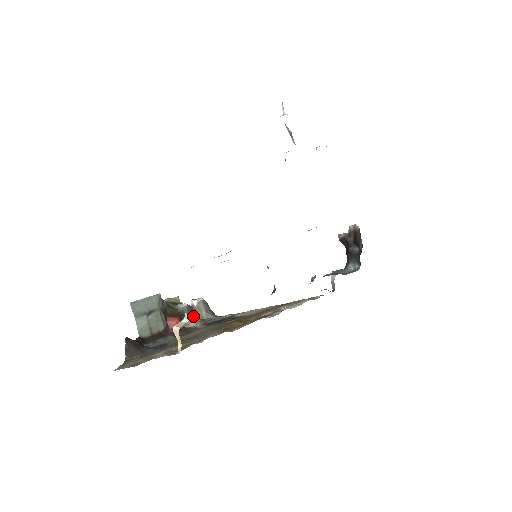
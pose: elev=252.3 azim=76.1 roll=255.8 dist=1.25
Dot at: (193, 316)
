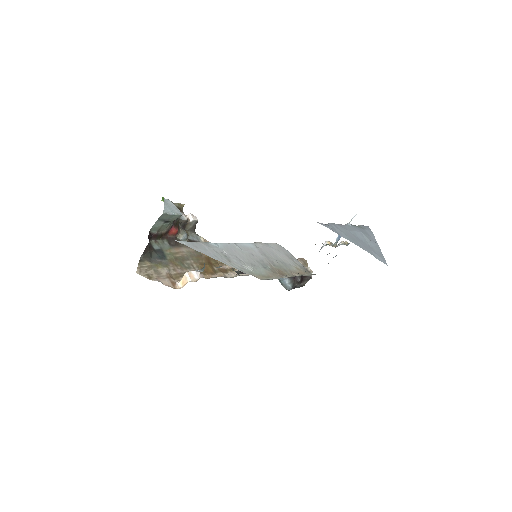
Dot at: occluded
